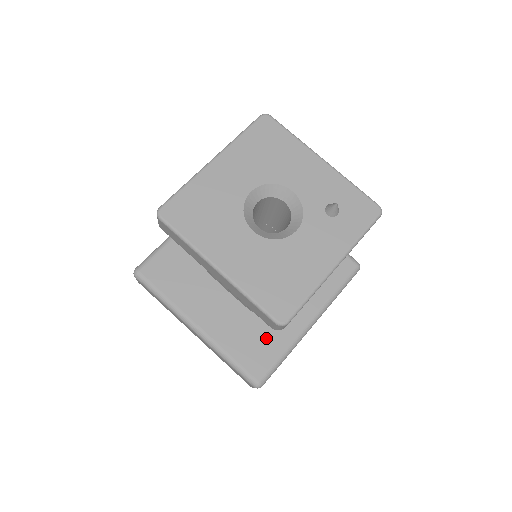
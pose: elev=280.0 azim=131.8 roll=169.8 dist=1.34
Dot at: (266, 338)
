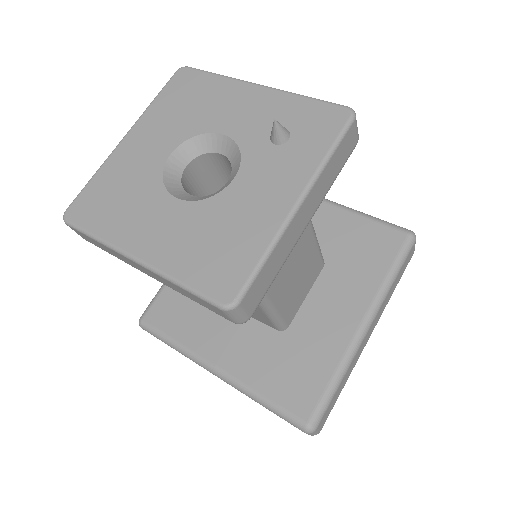
Dot at: (305, 361)
